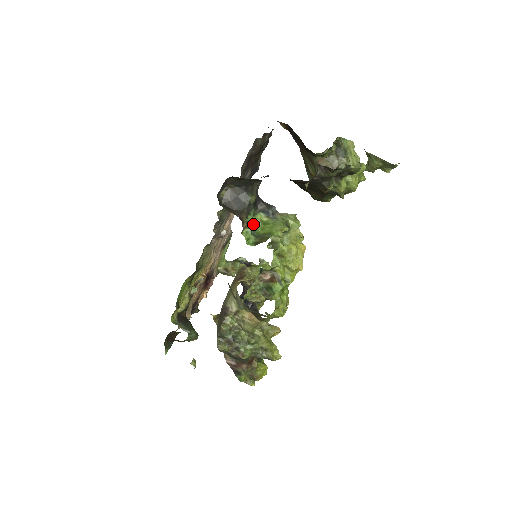
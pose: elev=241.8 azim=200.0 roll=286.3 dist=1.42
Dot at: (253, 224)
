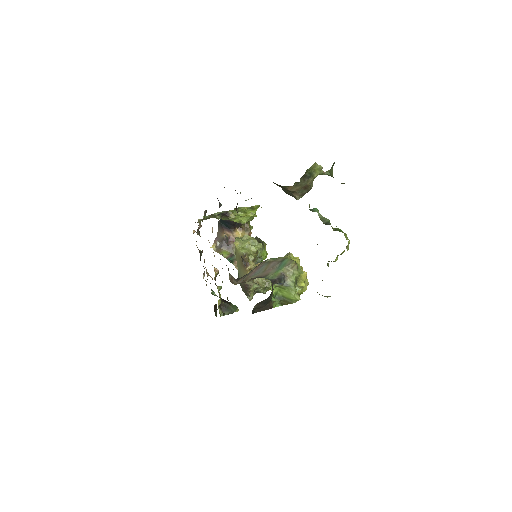
Dot at: (273, 293)
